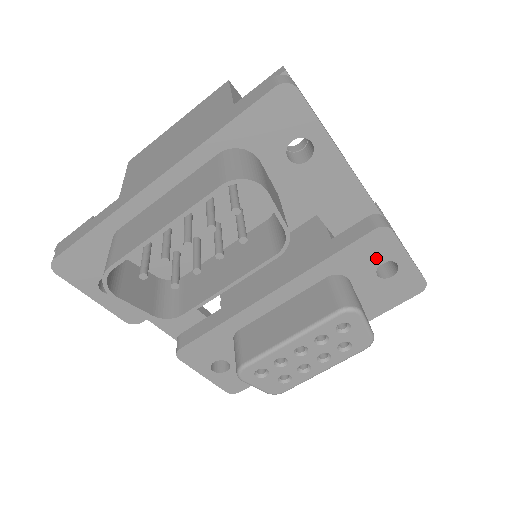
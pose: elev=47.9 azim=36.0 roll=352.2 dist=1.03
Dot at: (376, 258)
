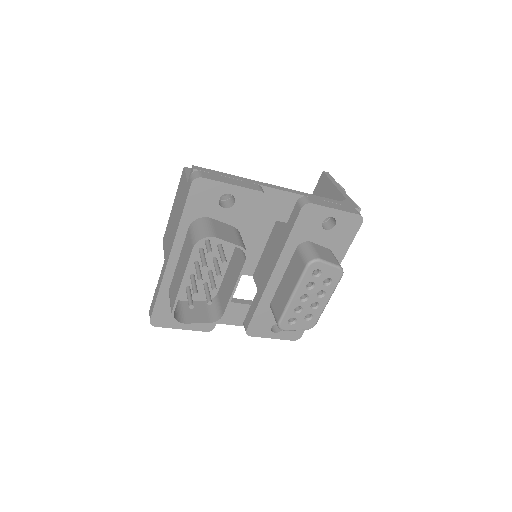
Dot at: (316, 222)
